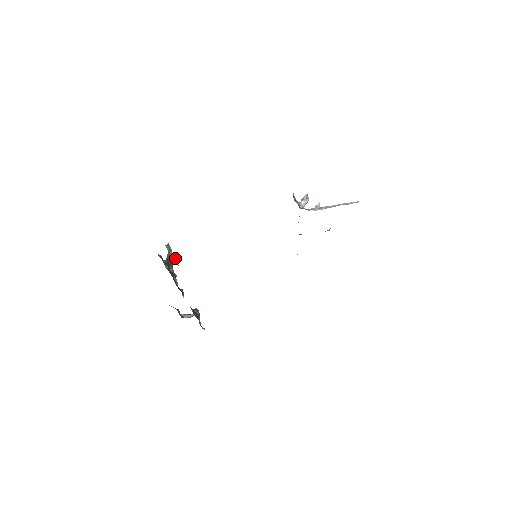
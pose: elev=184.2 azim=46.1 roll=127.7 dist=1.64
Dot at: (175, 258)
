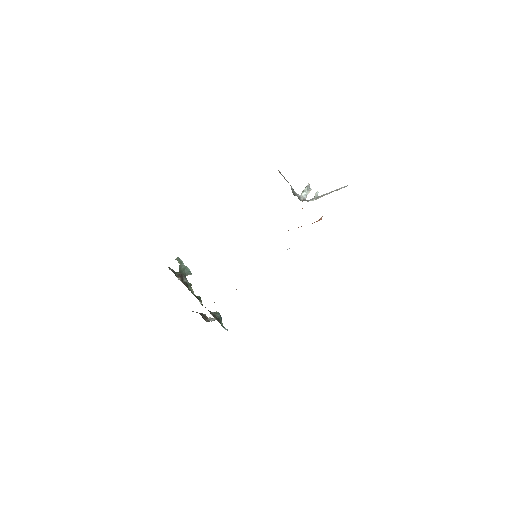
Dot at: (188, 269)
